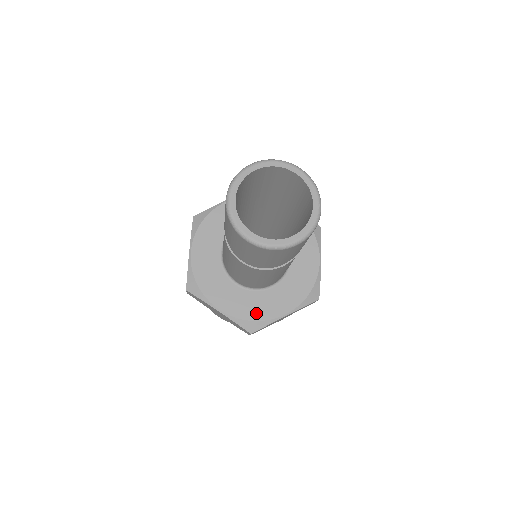
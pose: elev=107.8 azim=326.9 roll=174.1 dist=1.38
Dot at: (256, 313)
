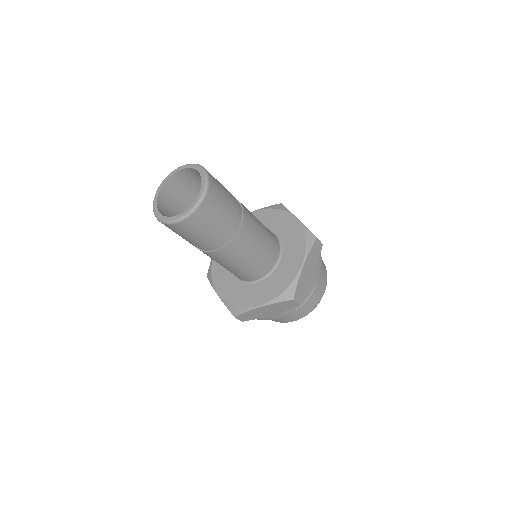
Dot at: (240, 300)
